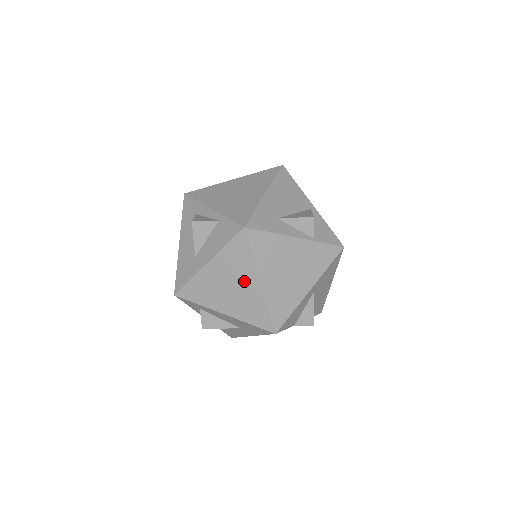
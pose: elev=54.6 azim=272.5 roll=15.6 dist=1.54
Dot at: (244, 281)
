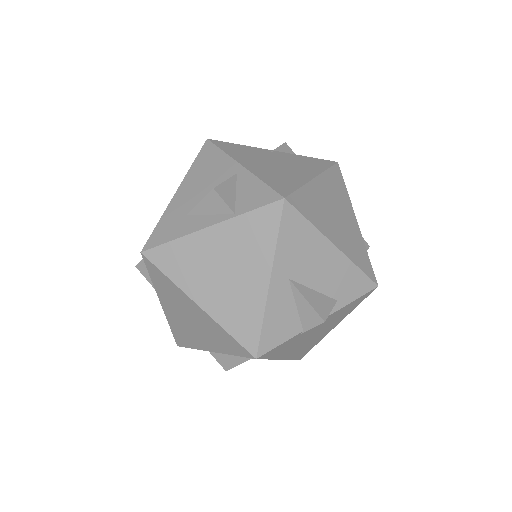
Dot at: (189, 309)
